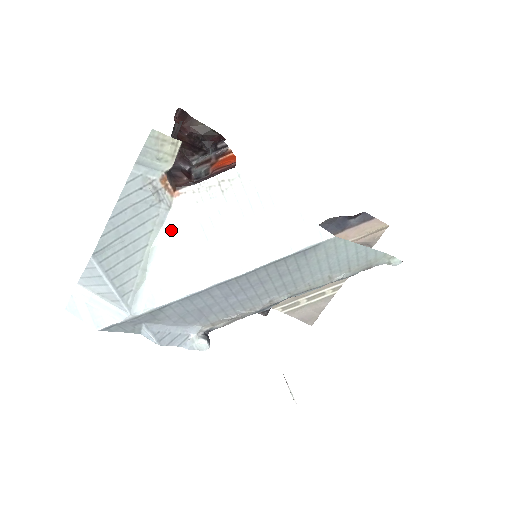
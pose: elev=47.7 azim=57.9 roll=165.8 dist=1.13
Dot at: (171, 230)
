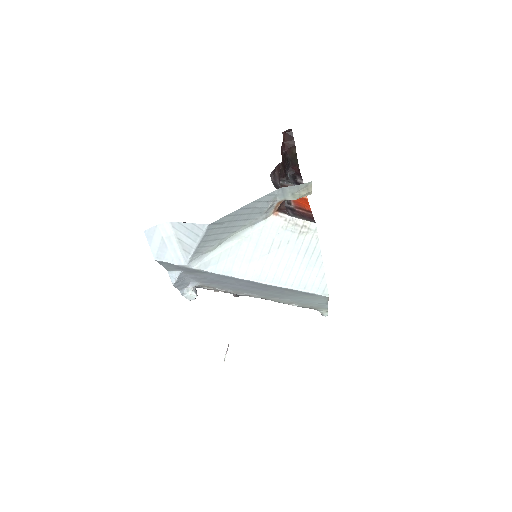
Dot at: (254, 232)
